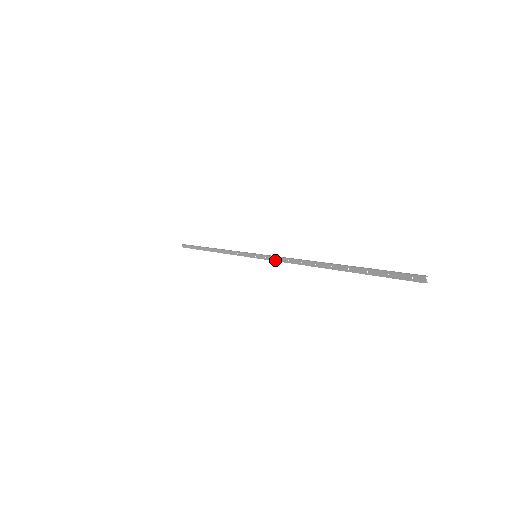
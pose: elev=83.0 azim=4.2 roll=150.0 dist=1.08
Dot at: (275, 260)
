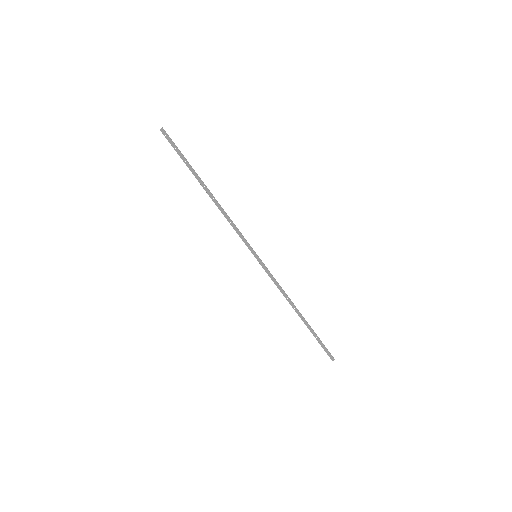
Dot at: (271, 277)
